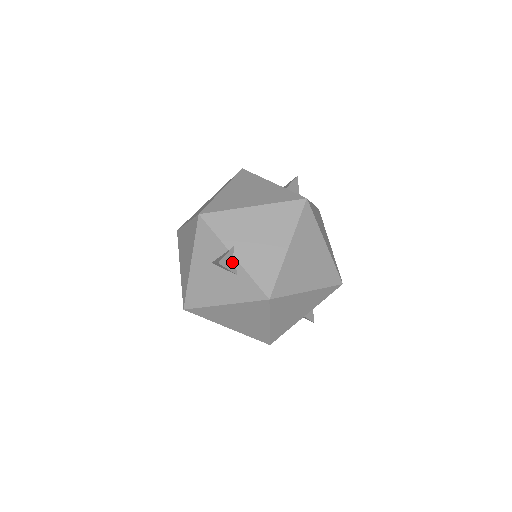
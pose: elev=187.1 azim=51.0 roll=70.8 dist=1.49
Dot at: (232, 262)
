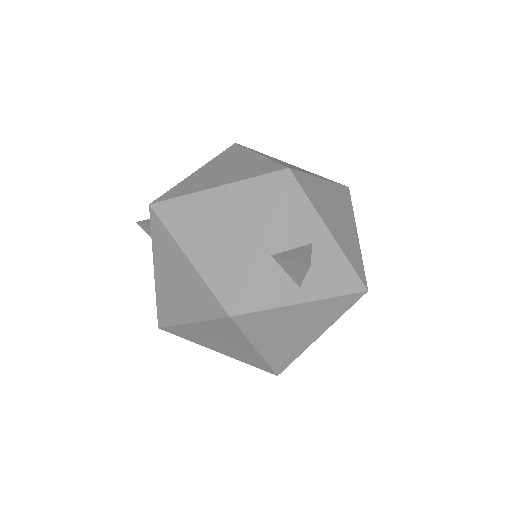
Dot at: occluded
